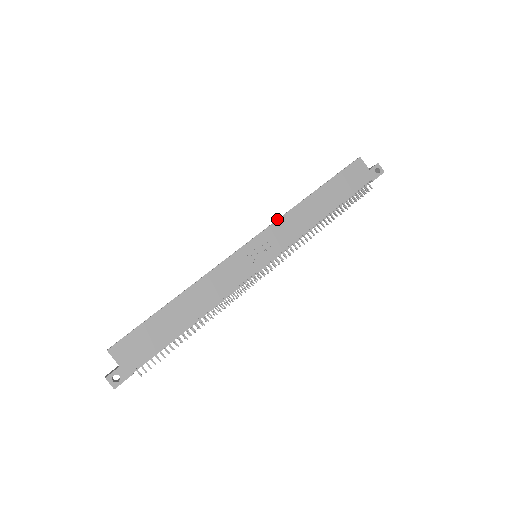
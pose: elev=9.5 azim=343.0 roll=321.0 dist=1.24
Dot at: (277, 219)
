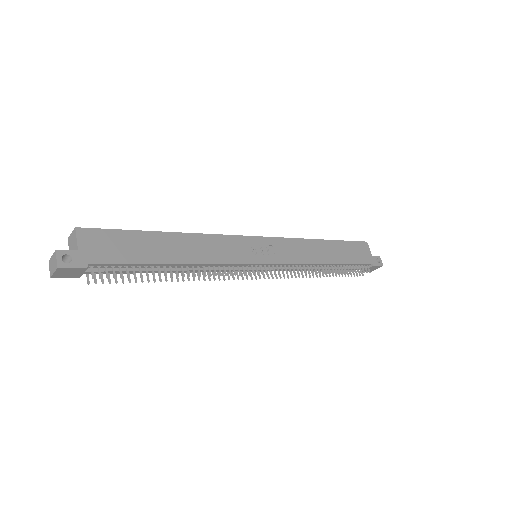
Dot at: occluded
